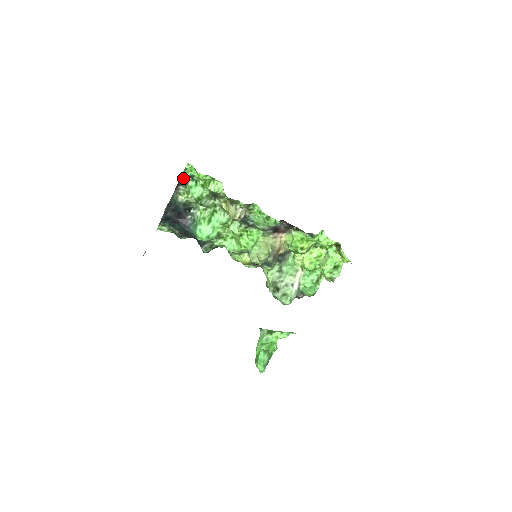
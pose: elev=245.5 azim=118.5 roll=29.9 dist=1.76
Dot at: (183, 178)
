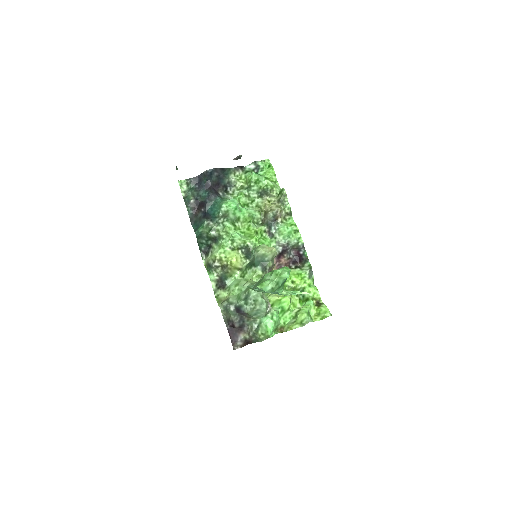
Dot at: (252, 166)
